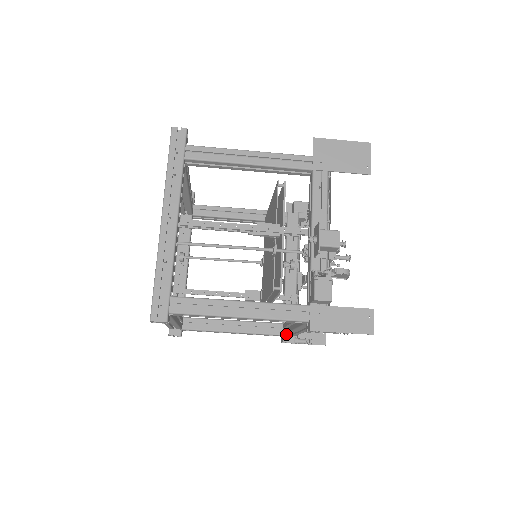
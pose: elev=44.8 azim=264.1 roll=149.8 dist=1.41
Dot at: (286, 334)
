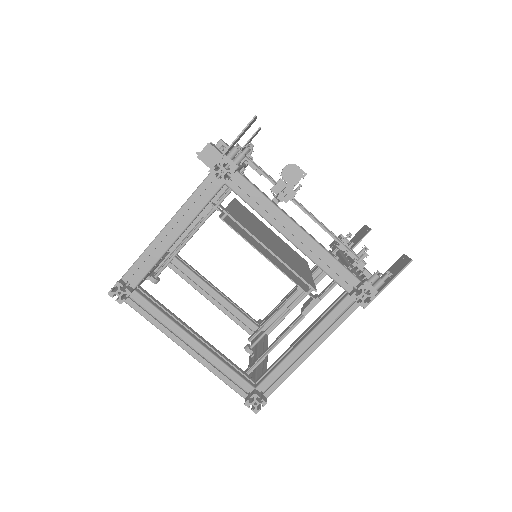
Dot at: (333, 279)
